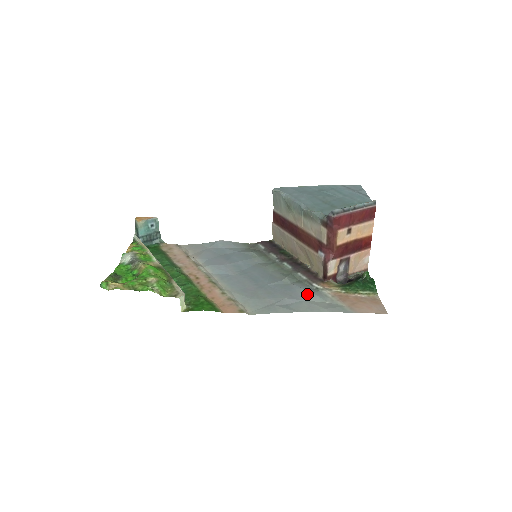
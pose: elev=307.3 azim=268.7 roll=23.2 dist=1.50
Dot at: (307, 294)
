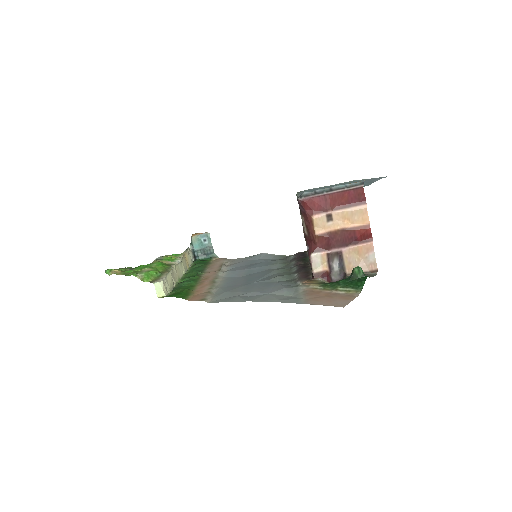
Dot at: (278, 289)
